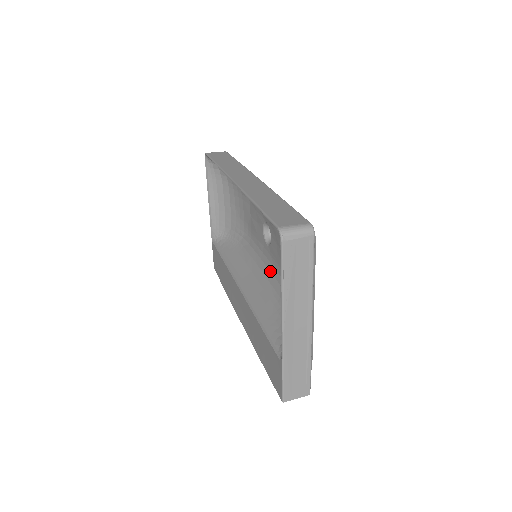
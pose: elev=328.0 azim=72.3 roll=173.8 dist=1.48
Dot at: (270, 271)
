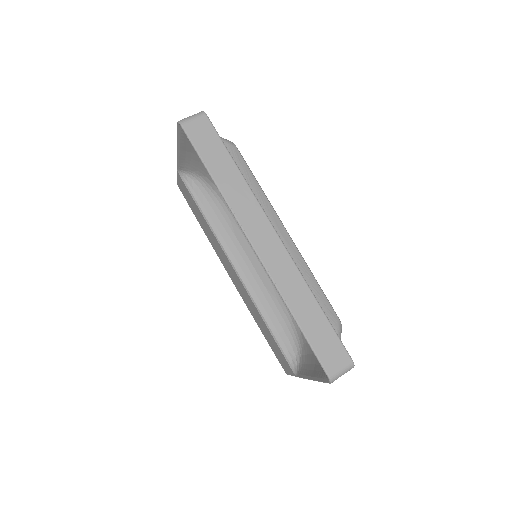
Dot at: occluded
